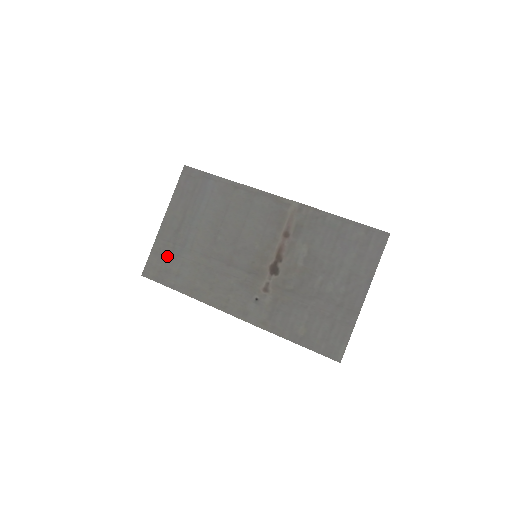
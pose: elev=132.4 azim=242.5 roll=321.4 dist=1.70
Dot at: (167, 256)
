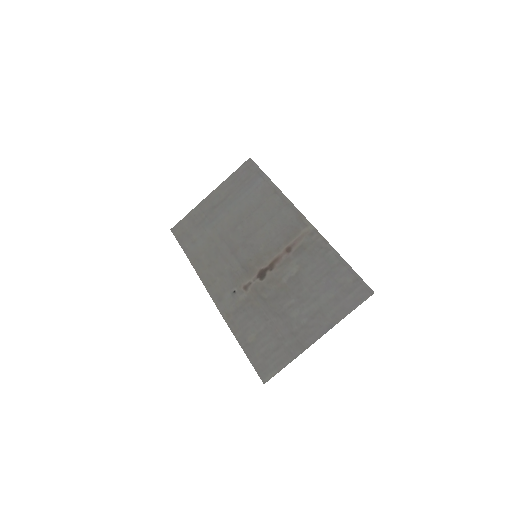
Dot at: (196, 223)
